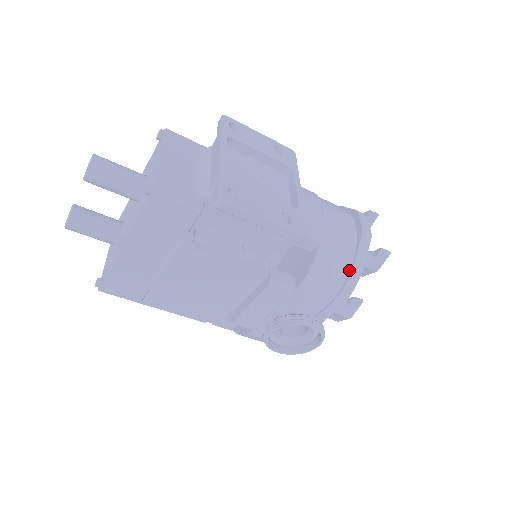
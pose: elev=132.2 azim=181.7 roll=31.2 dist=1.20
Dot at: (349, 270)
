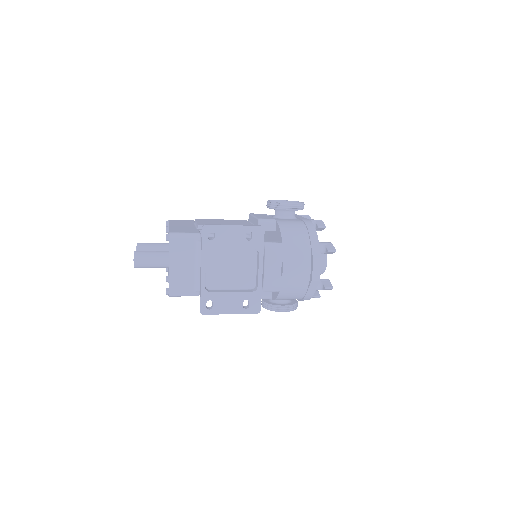
Dot at: (304, 295)
